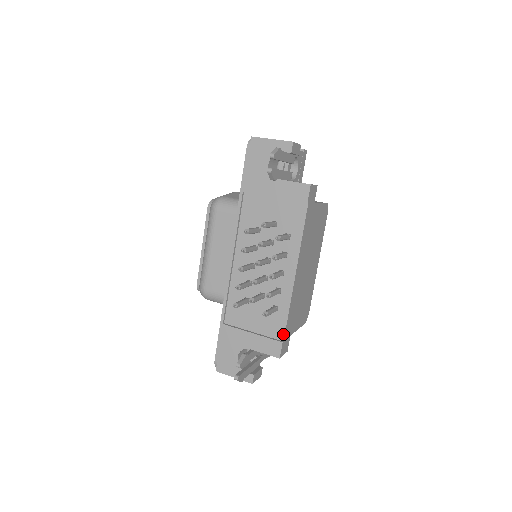
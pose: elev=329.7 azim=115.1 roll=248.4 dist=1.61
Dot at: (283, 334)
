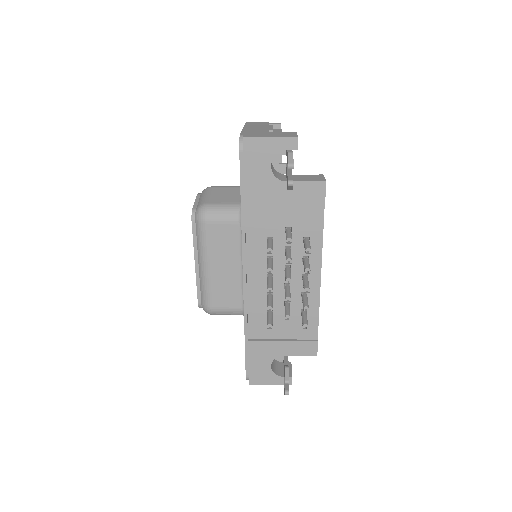
Dot at: (316, 333)
